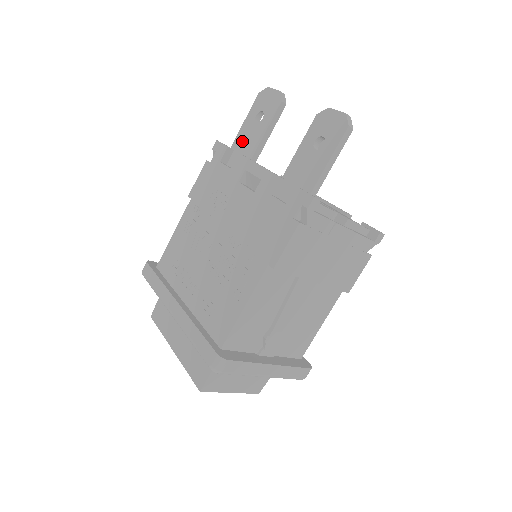
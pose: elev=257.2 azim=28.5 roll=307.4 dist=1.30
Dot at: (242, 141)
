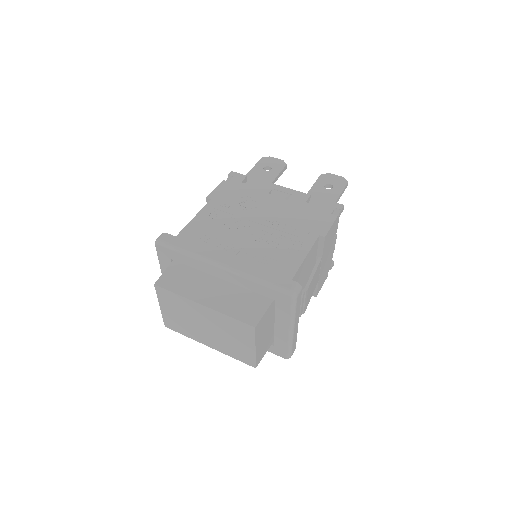
Dot at: (254, 178)
